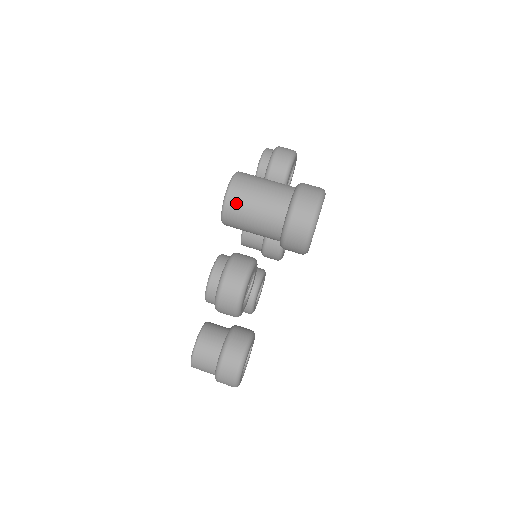
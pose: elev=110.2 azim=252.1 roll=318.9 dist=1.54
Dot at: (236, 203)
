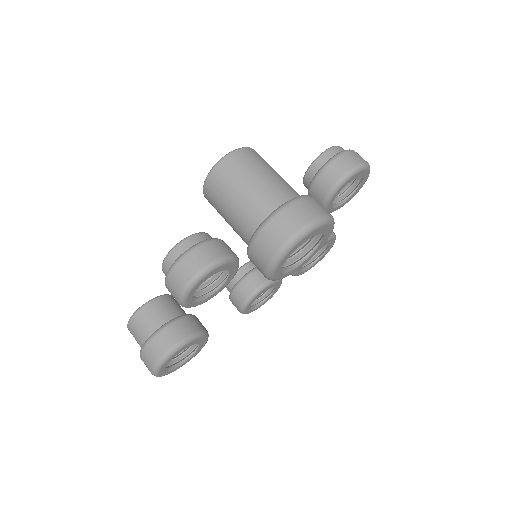
Dot at: (219, 180)
